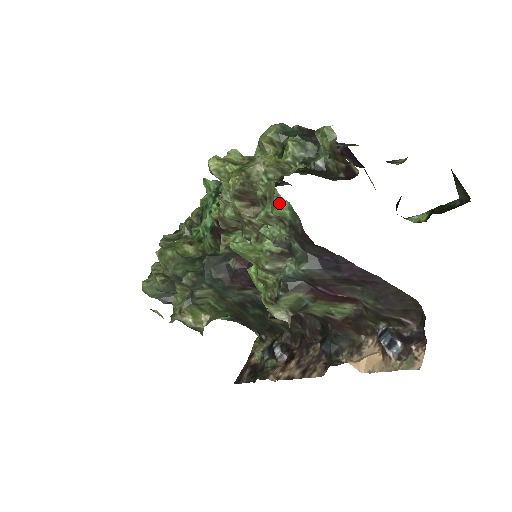
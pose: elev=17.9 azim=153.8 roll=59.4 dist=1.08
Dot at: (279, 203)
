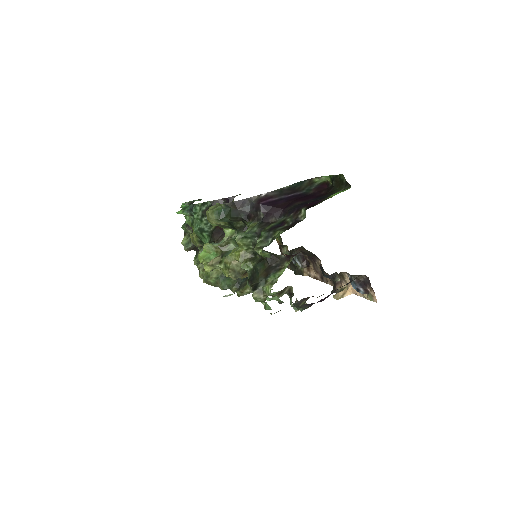
Dot at: occluded
